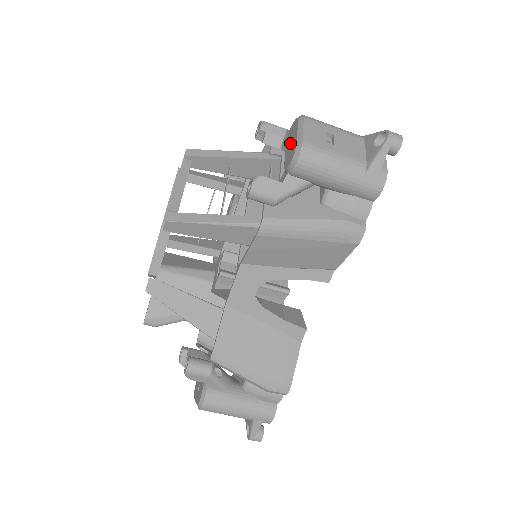
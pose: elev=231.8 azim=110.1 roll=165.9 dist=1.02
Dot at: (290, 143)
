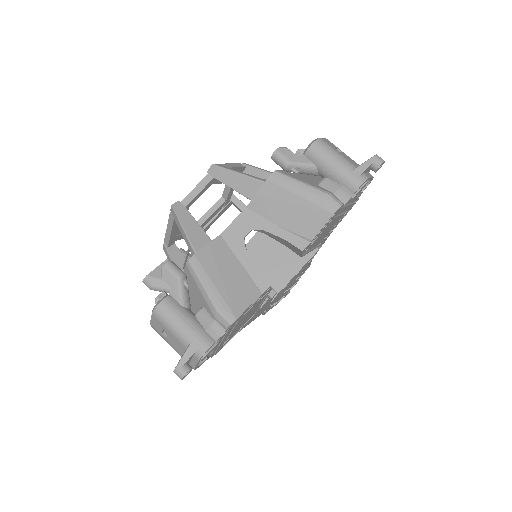
Dot at: occluded
